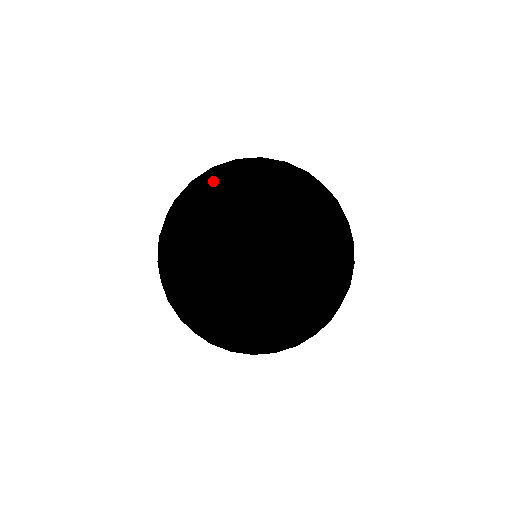
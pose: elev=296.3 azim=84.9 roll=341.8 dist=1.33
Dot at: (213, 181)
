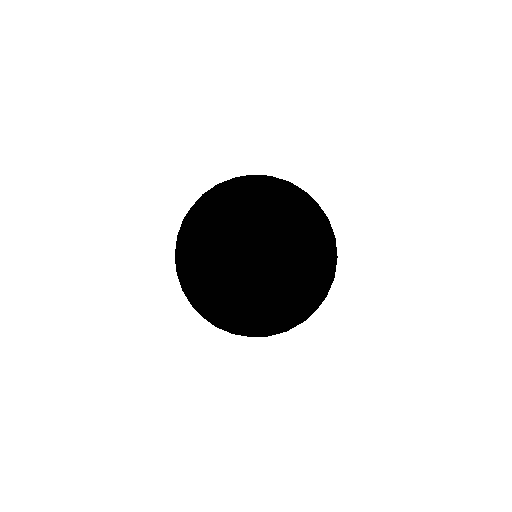
Dot at: (201, 265)
